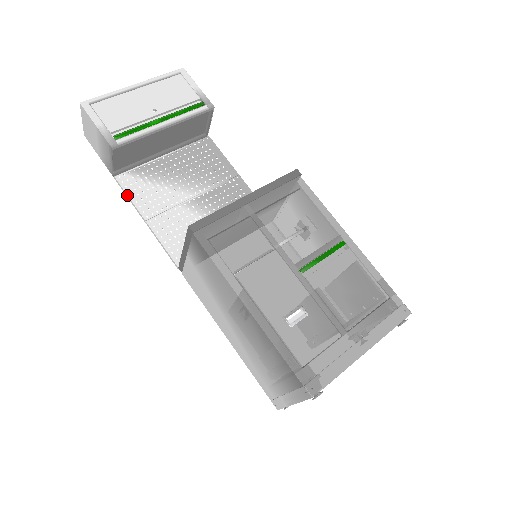
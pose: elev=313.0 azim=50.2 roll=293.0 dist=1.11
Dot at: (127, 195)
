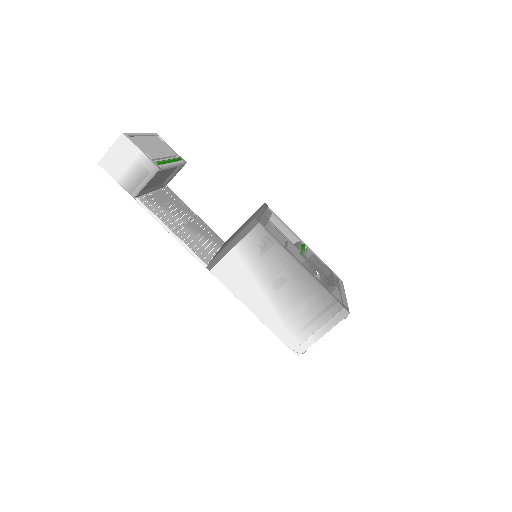
Dot at: (152, 212)
